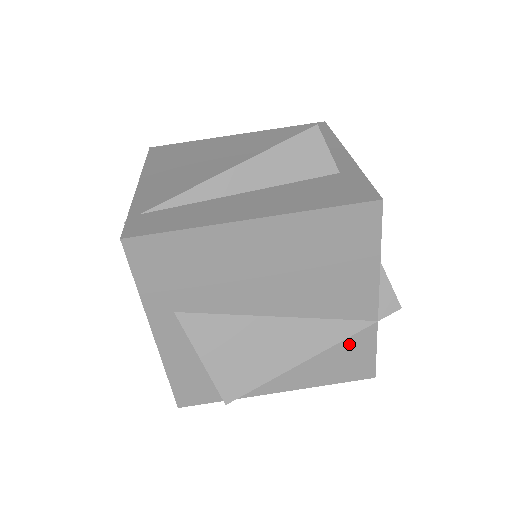
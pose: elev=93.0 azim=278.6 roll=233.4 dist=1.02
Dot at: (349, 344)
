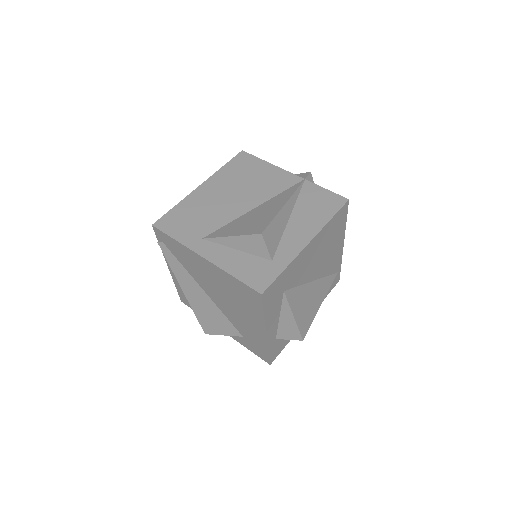
Dot at: (308, 196)
